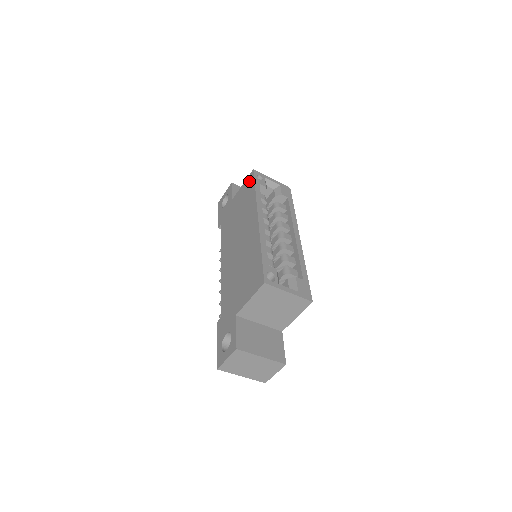
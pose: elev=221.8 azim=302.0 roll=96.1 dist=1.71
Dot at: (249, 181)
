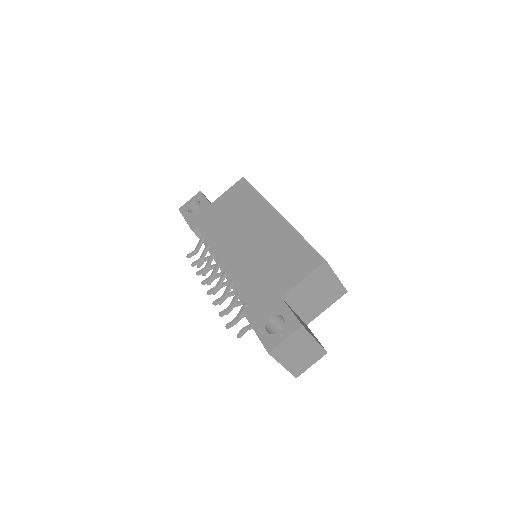
Dot at: (241, 186)
